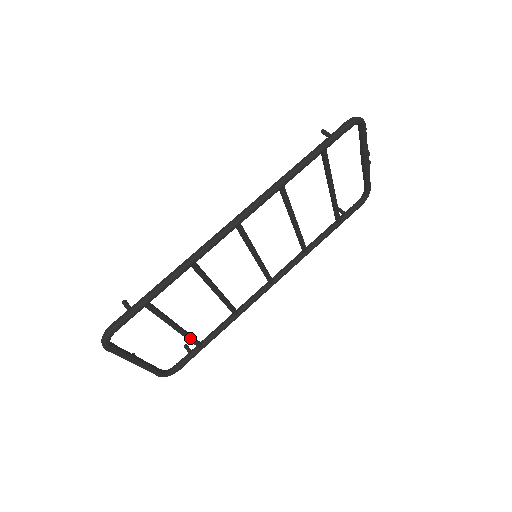
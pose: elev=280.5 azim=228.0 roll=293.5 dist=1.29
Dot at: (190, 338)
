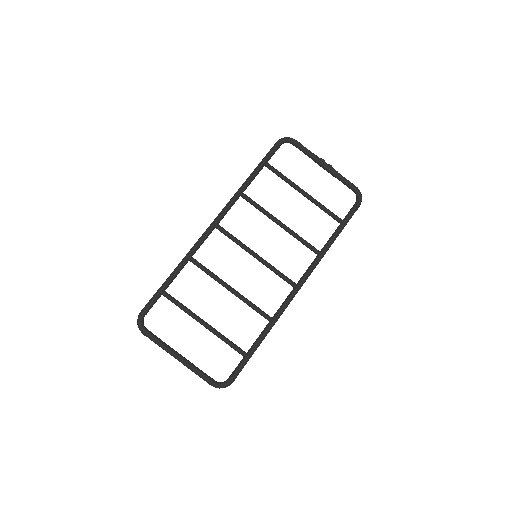
Dot at: (225, 339)
